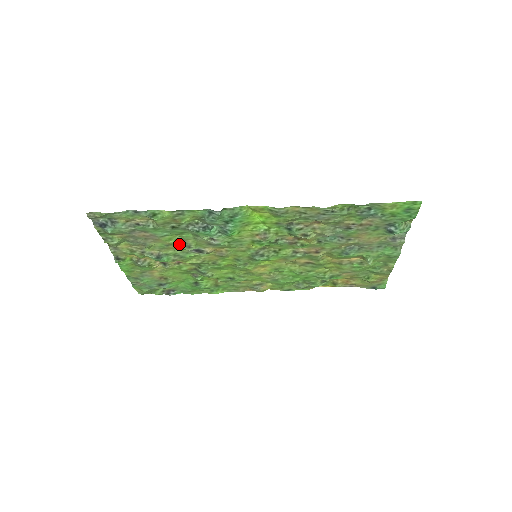
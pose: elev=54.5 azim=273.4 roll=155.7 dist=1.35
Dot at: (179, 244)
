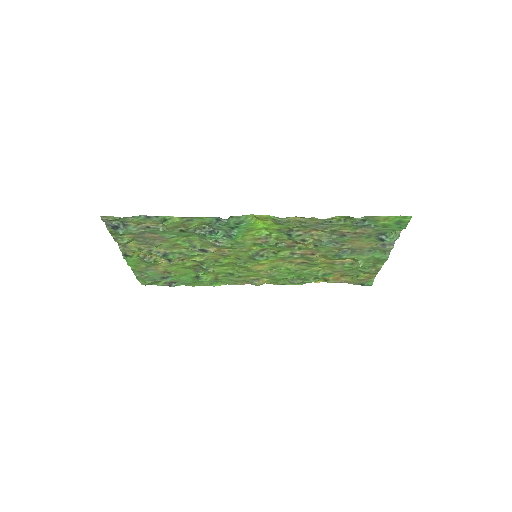
Dot at: (185, 244)
